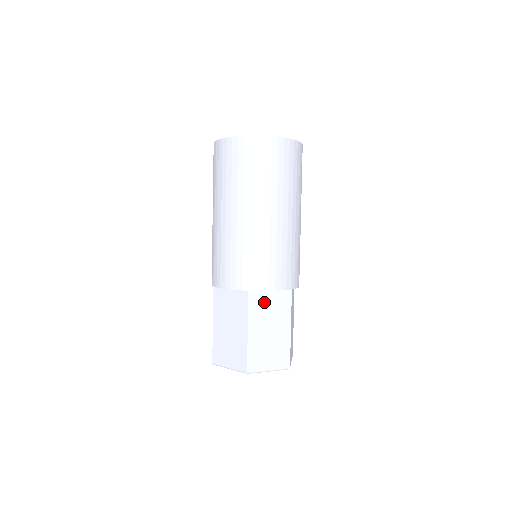
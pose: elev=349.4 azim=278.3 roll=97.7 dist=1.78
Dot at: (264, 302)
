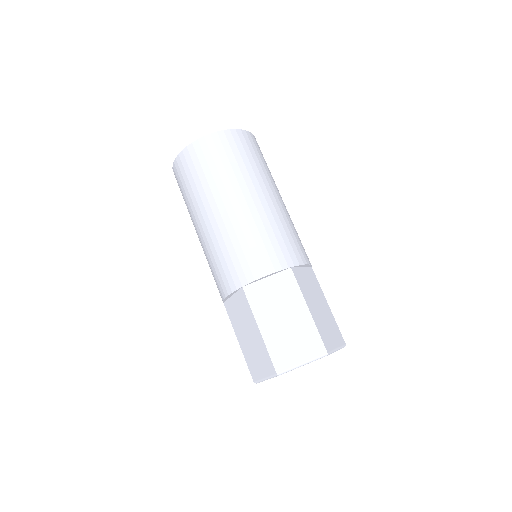
Dot at: (265, 292)
